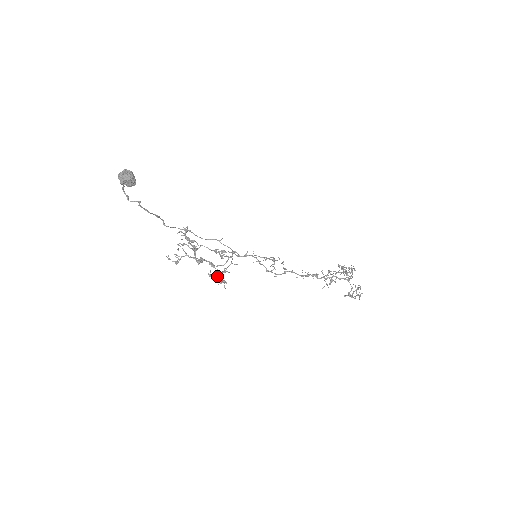
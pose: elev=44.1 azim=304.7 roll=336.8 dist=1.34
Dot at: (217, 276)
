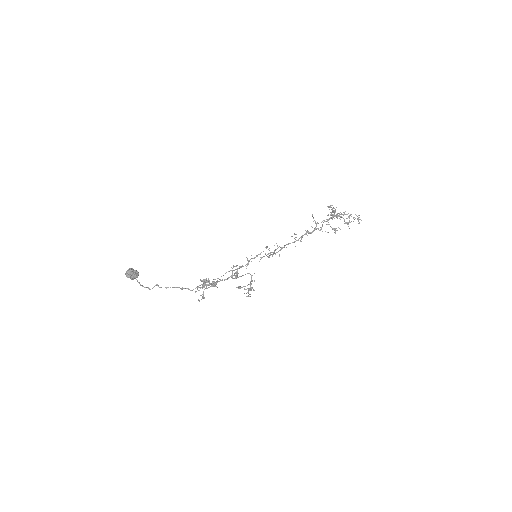
Dot at: (248, 291)
